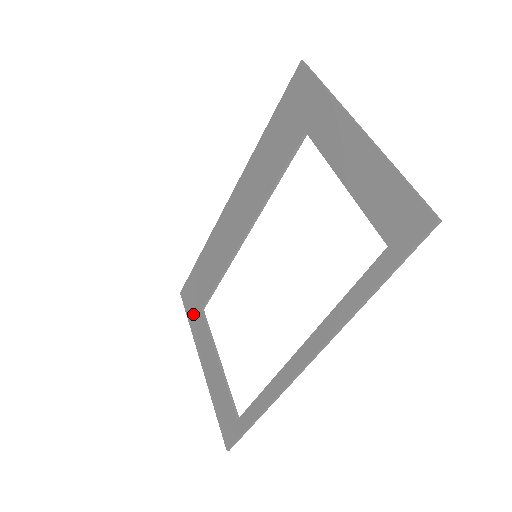
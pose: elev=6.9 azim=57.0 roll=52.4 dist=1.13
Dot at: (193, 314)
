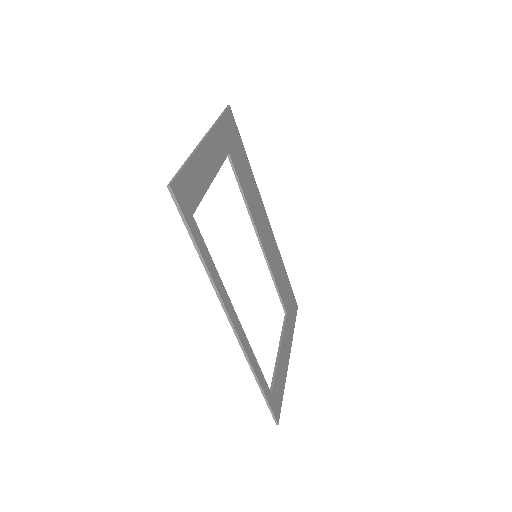
Dot at: occluded
